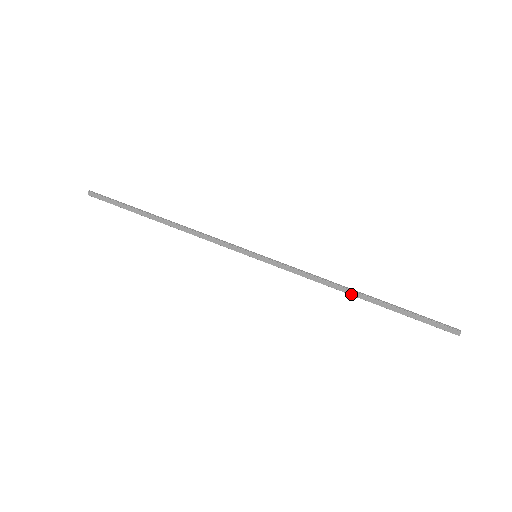
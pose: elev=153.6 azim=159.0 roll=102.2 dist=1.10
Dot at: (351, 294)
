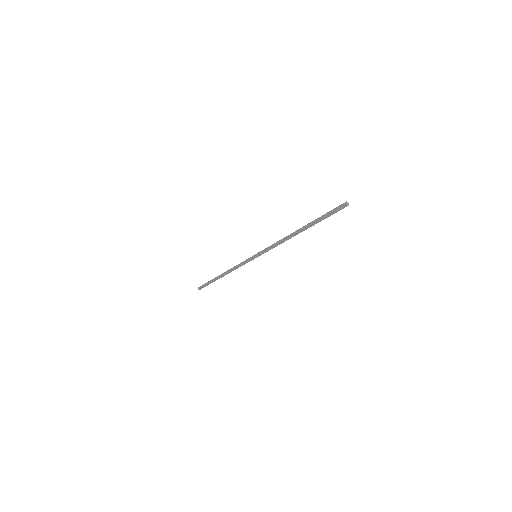
Dot at: (294, 234)
